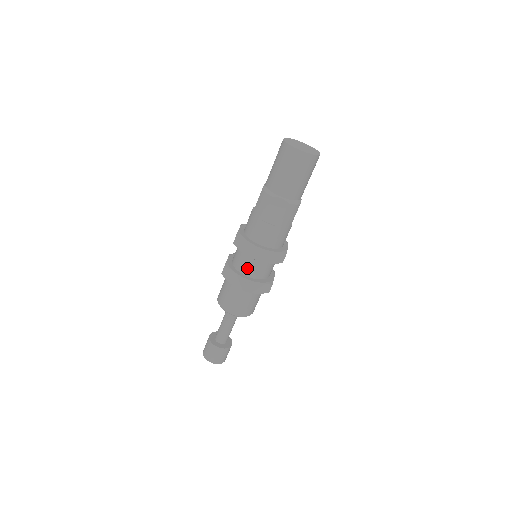
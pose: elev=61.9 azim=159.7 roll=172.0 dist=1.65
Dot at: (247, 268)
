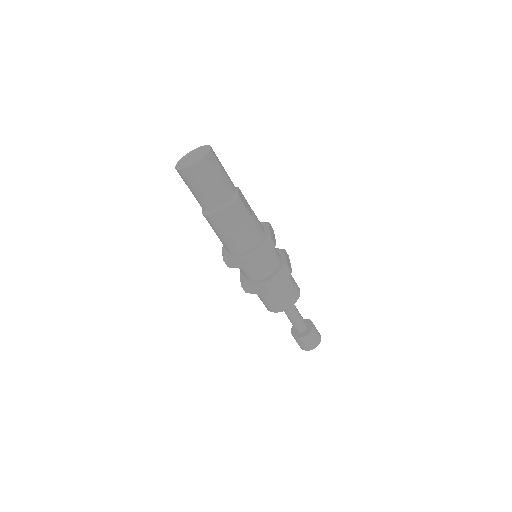
Dot at: (256, 274)
